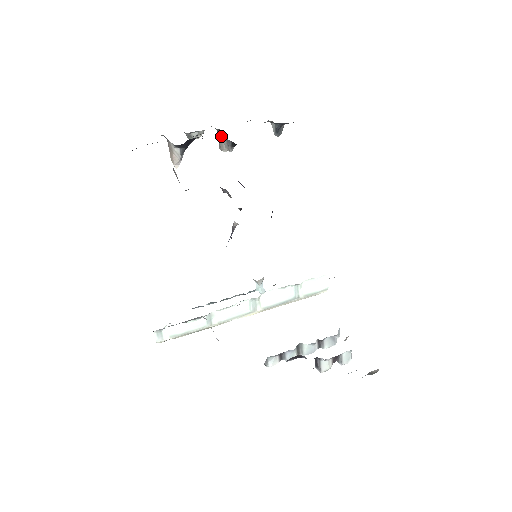
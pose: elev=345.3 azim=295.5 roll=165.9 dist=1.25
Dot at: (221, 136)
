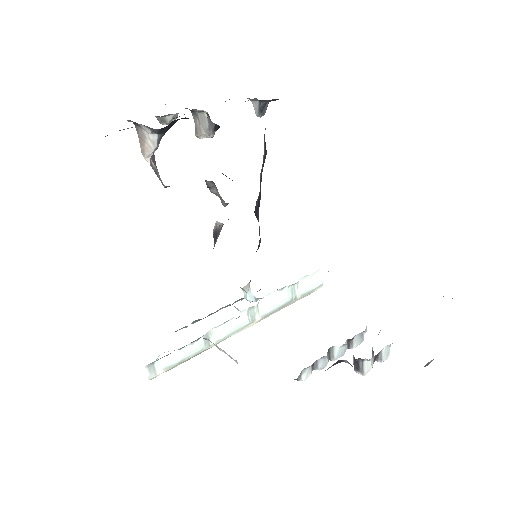
Dot at: (199, 119)
